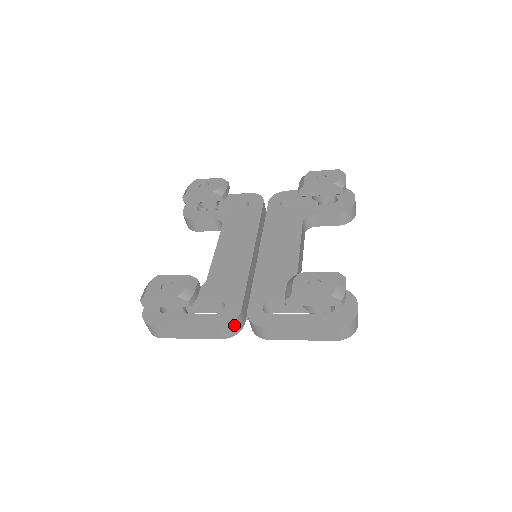
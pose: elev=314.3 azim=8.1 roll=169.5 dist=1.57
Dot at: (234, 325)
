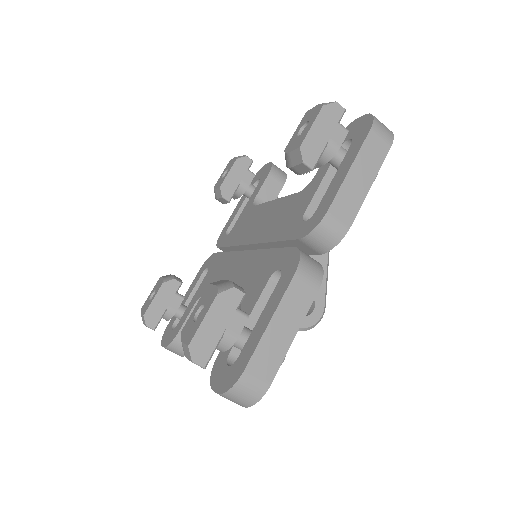
Dot at: (306, 259)
